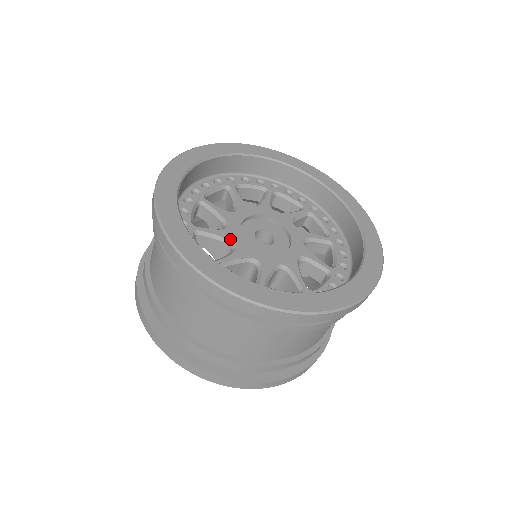
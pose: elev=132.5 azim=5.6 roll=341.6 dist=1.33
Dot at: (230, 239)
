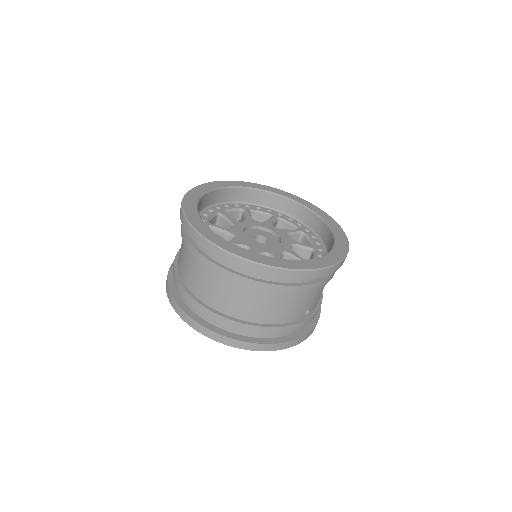
Dot at: (235, 224)
